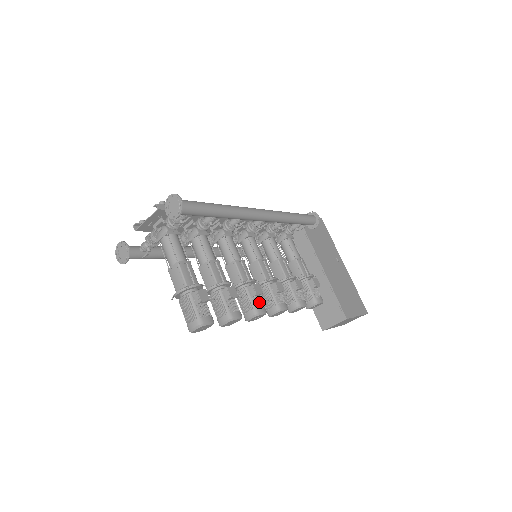
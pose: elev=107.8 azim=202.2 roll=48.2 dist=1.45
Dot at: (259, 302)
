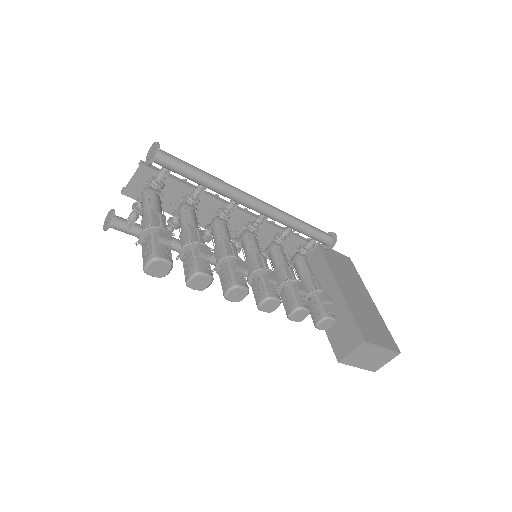
Dot at: (241, 278)
